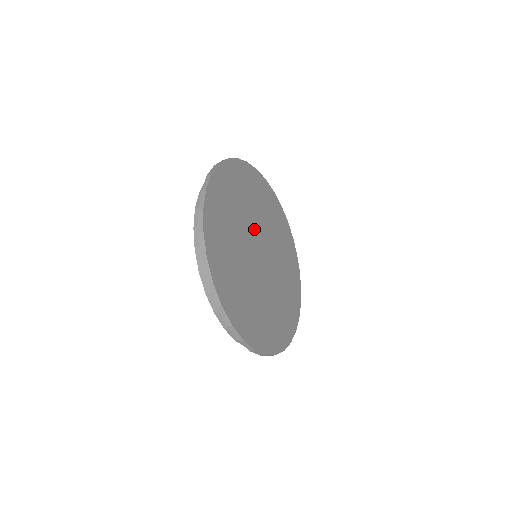
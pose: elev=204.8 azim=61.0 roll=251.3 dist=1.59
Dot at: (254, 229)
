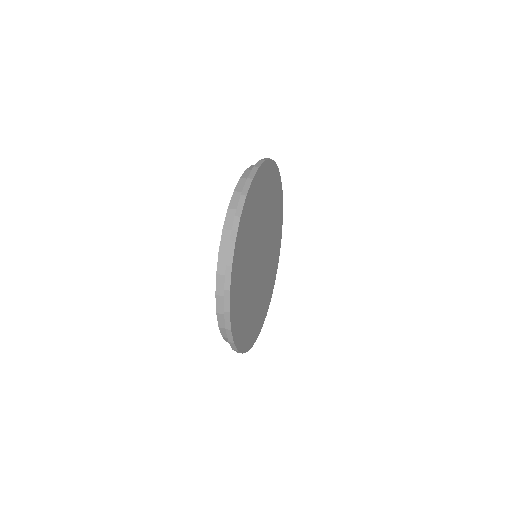
Dot at: (259, 239)
